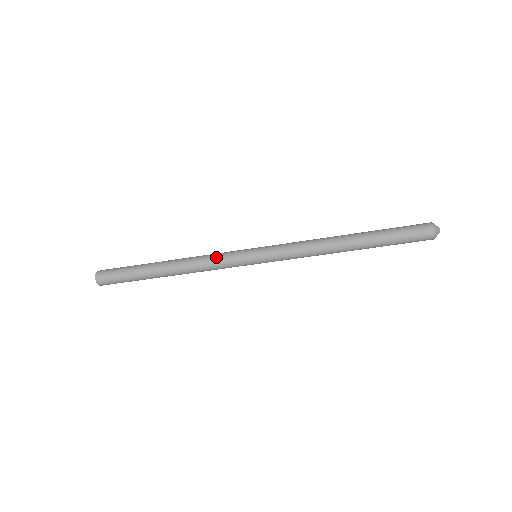
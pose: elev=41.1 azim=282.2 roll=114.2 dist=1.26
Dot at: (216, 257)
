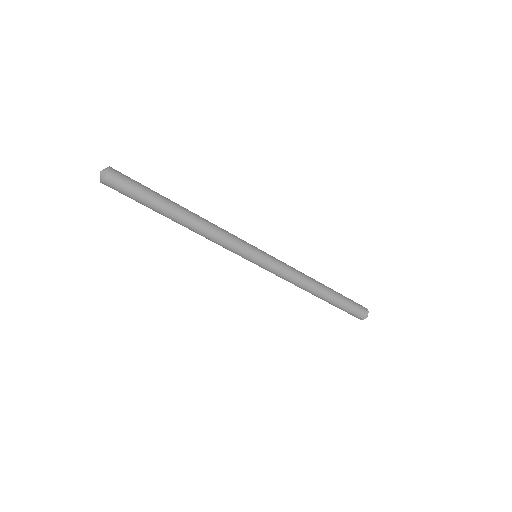
Dot at: occluded
